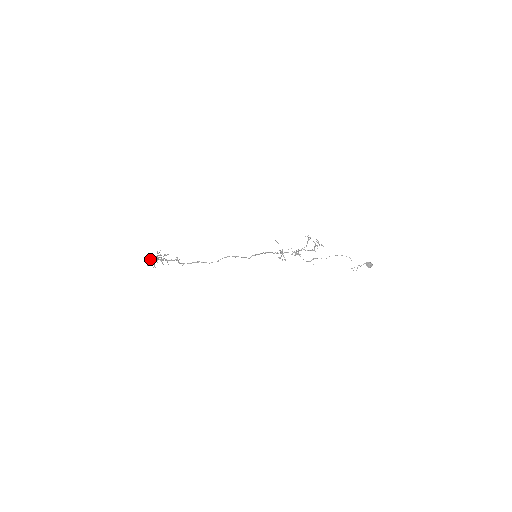
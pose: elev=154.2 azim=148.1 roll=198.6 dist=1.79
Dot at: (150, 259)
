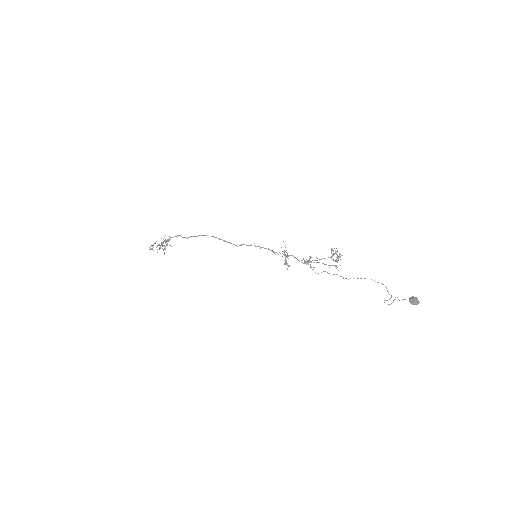
Dot at: (154, 243)
